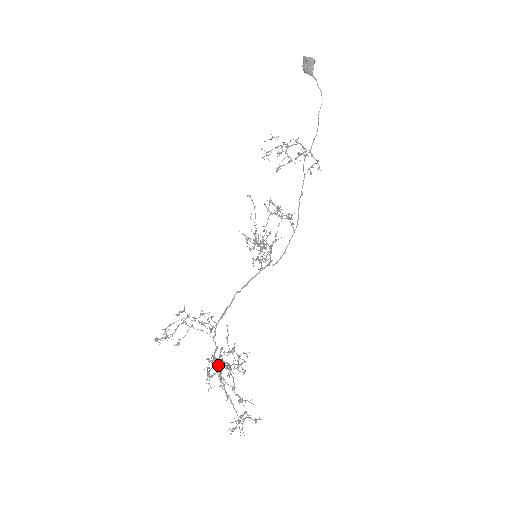
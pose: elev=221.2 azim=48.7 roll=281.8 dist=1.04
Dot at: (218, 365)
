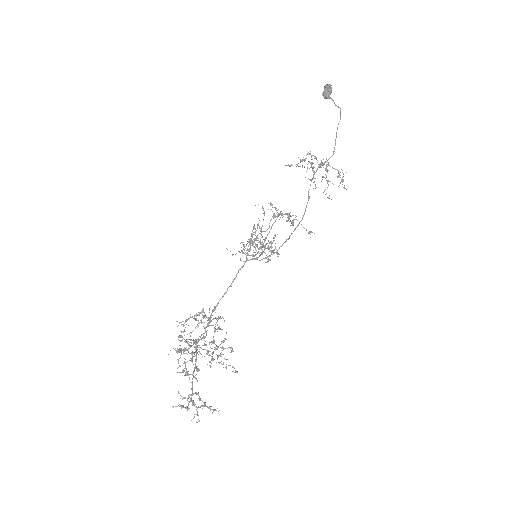
Dot at: (195, 349)
